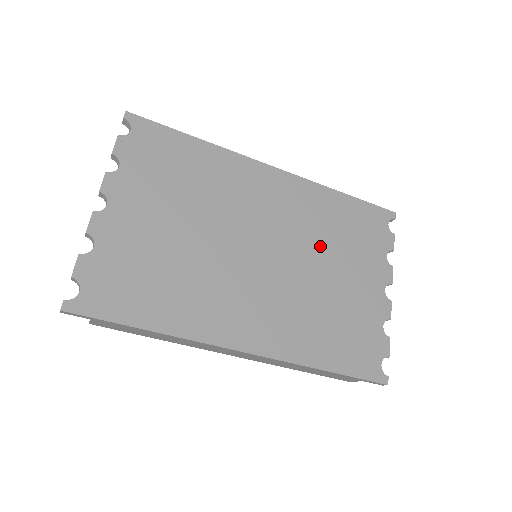
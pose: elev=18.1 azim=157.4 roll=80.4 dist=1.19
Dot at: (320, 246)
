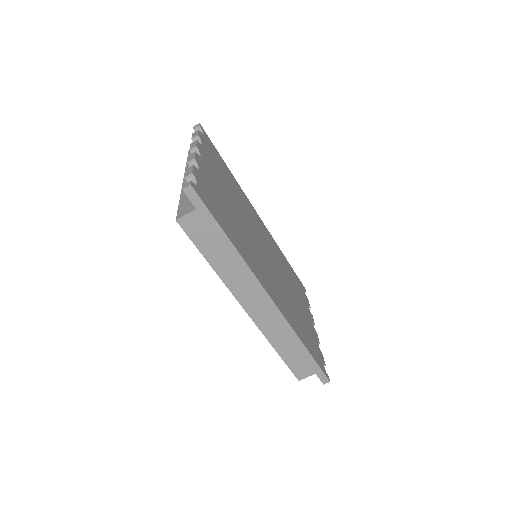
Dot at: (285, 274)
